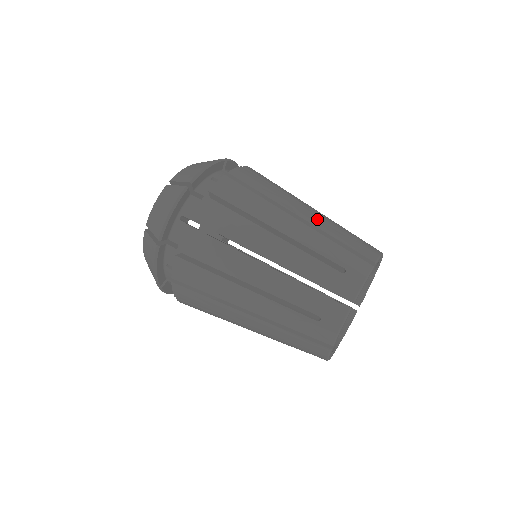
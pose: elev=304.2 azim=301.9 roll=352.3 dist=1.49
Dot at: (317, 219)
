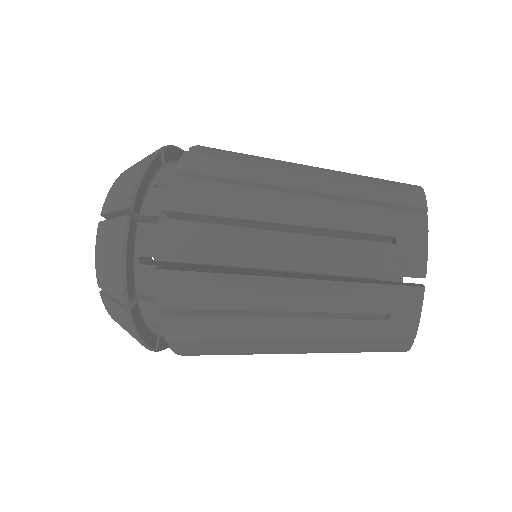
Dot at: (322, 181)
